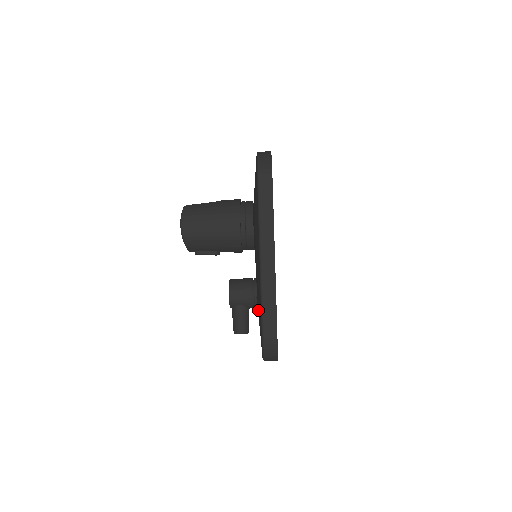
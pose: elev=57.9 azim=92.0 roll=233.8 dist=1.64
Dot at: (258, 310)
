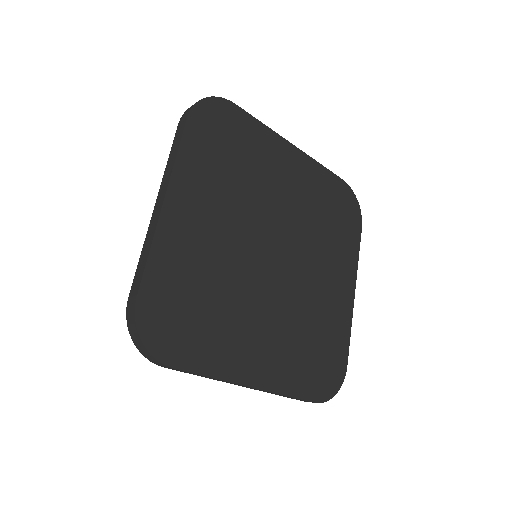
Dot at: occluded
